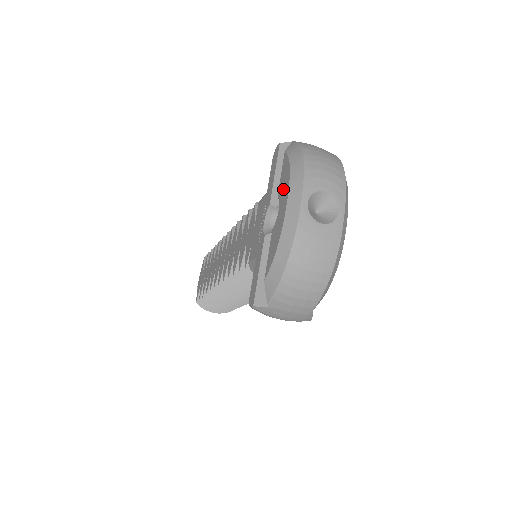
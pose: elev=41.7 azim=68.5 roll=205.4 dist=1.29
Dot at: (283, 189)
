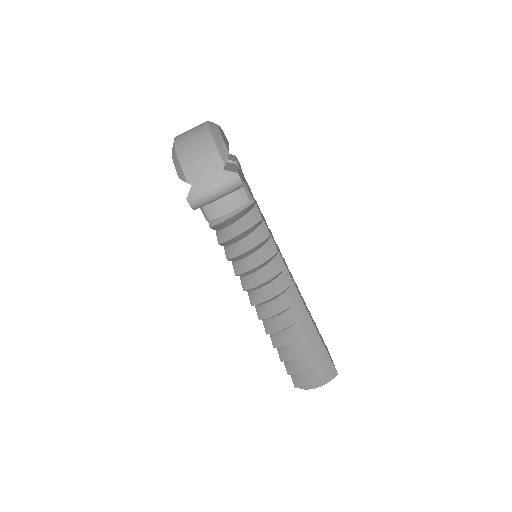
Dot at: occluded
